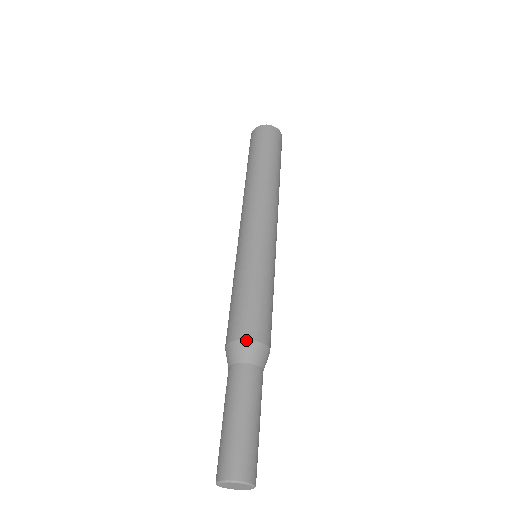
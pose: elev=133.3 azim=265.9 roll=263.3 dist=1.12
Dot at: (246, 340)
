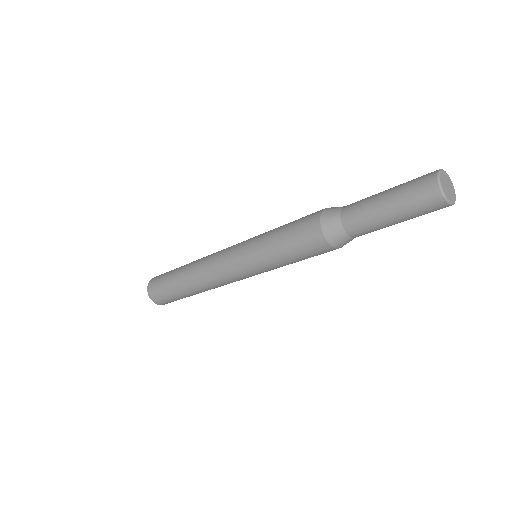
Dot at: (324, 209)
